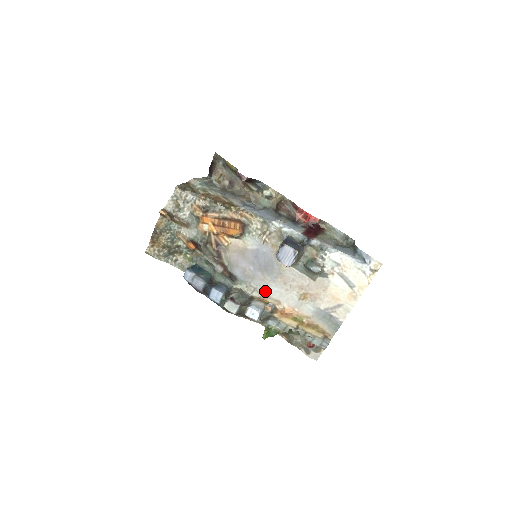
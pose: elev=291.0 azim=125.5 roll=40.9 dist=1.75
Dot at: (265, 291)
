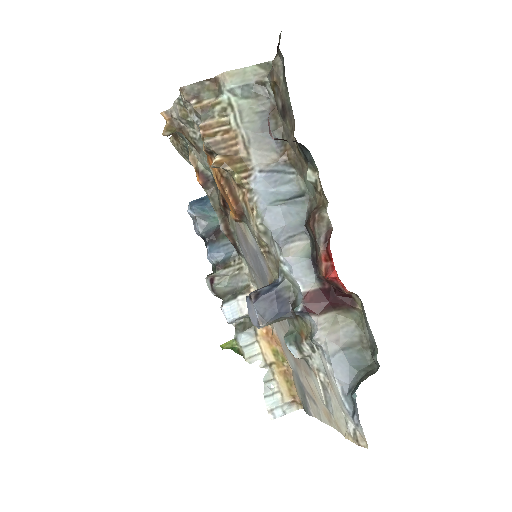
Dot at: occluded
